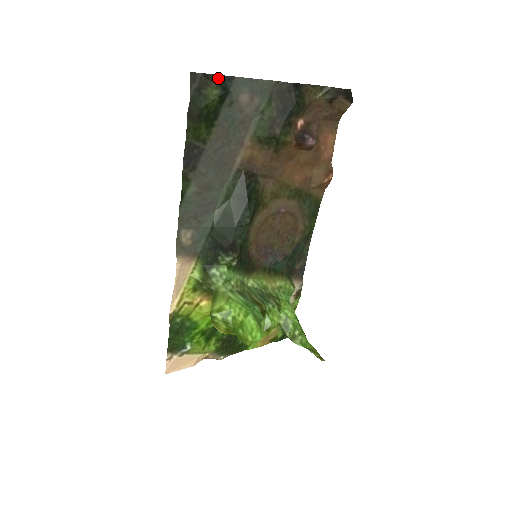
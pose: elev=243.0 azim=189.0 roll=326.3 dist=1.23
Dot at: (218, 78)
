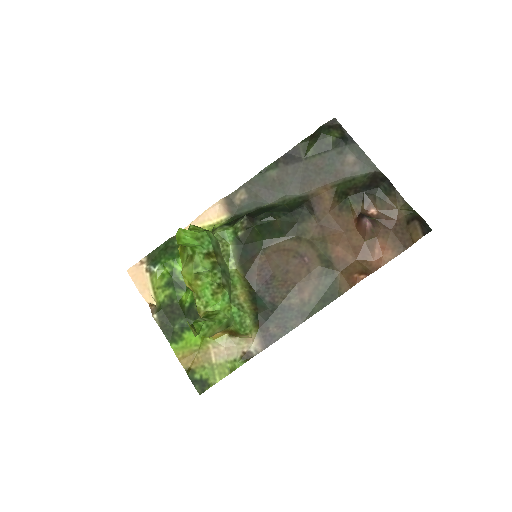
Dot at: (346, 134)
